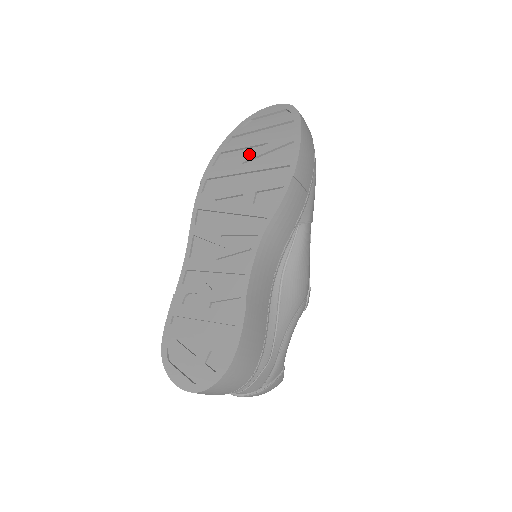
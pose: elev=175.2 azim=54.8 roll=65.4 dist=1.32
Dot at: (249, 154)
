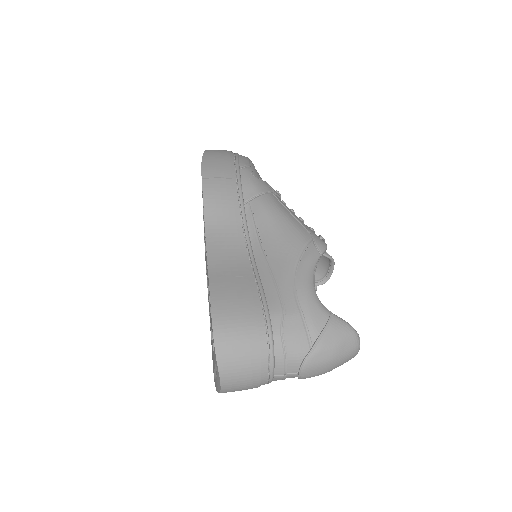
Dot at: occluded
